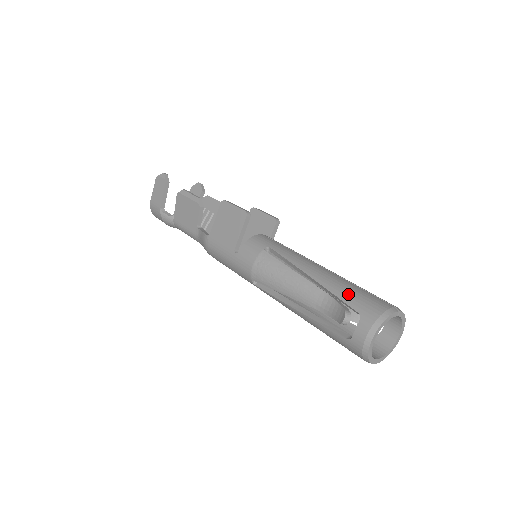
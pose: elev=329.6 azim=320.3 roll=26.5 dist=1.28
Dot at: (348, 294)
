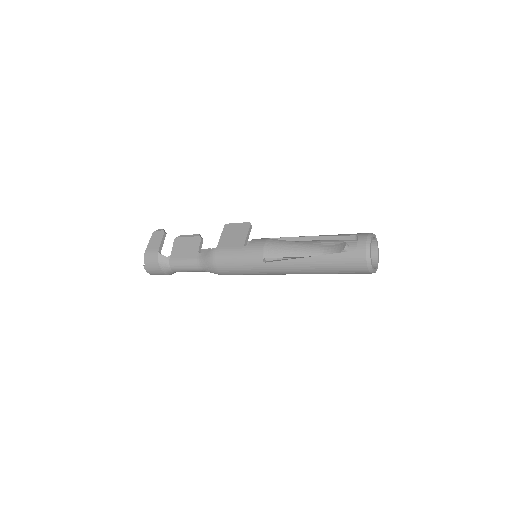
Dot at: (343, 234)
